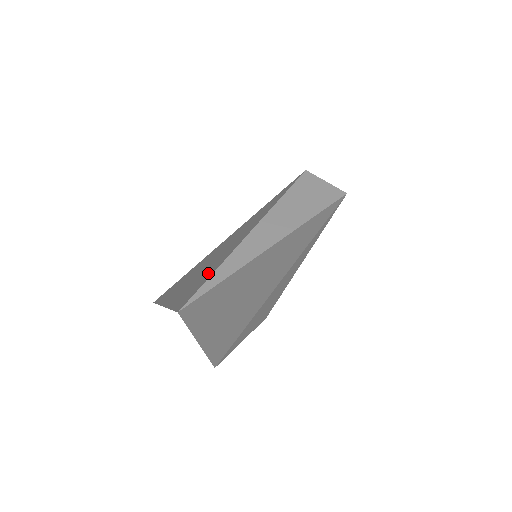
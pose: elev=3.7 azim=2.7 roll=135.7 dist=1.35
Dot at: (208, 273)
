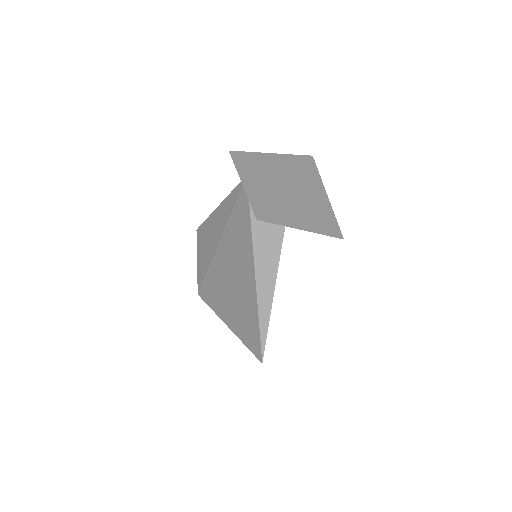
Dot at: (251, 318)
